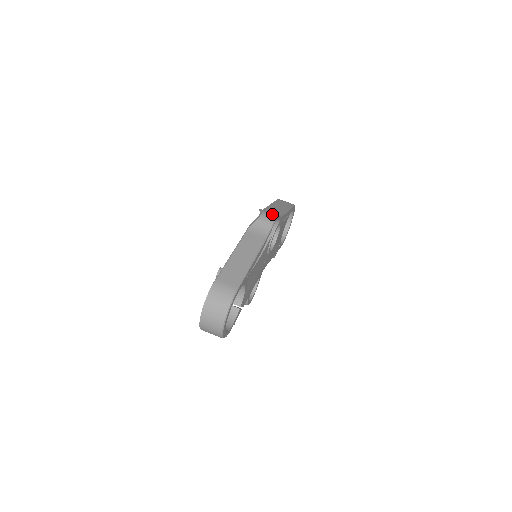
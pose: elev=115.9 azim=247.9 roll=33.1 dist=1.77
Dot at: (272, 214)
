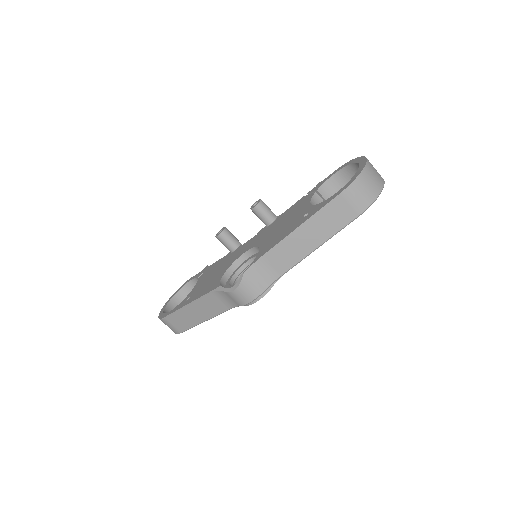
Dot at: (249, 295)
